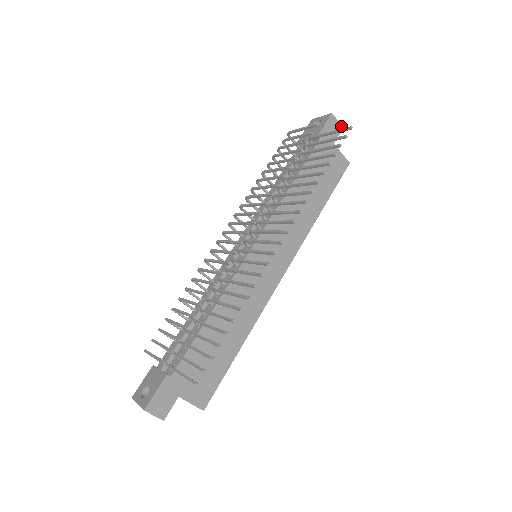
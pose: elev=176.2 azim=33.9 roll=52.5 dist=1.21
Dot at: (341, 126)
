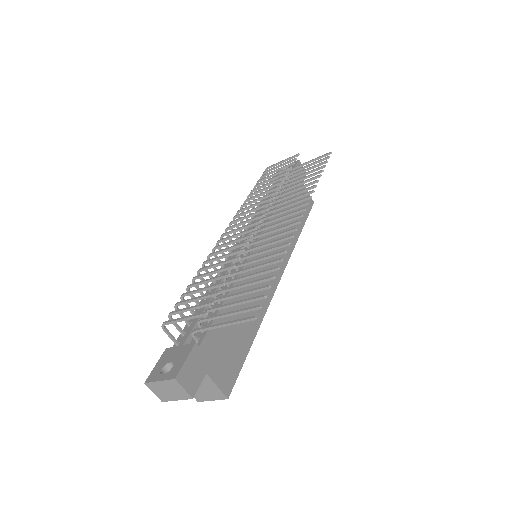
Dot at: (305, 172)
